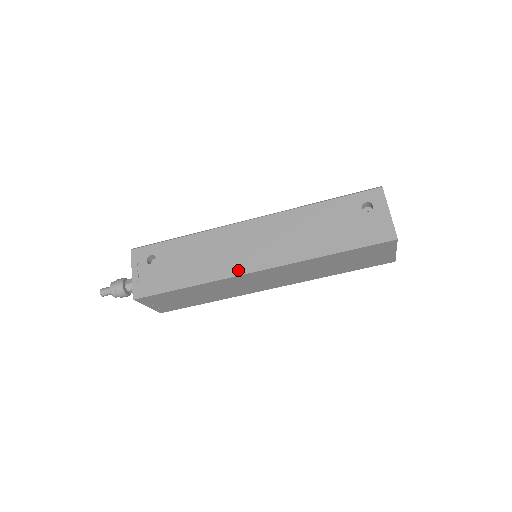
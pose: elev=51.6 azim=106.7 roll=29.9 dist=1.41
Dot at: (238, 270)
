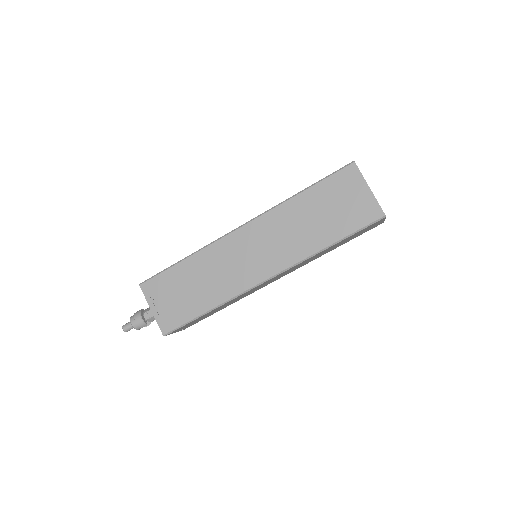
Dot at: (226, 235)
